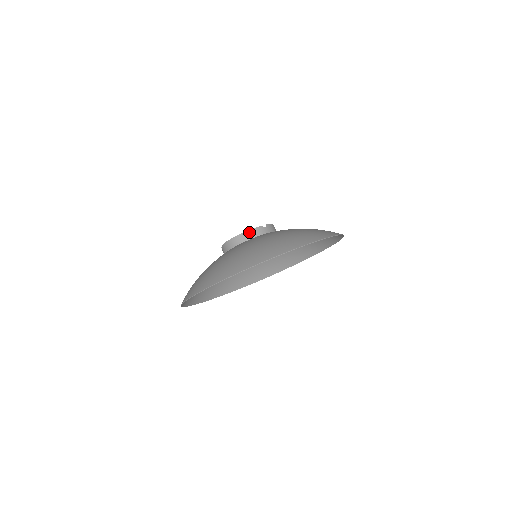
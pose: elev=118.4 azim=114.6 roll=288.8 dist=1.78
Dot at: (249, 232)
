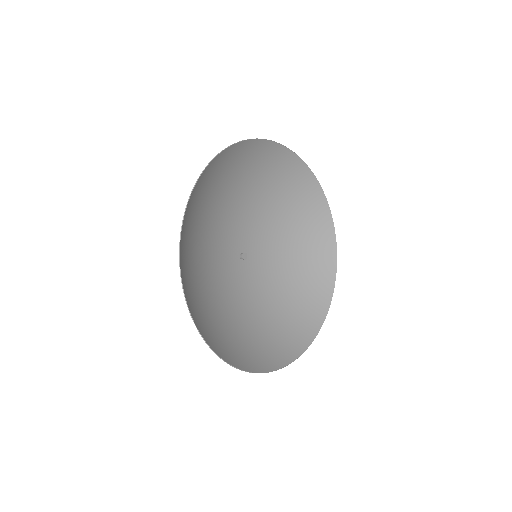
Dot at: occluded
